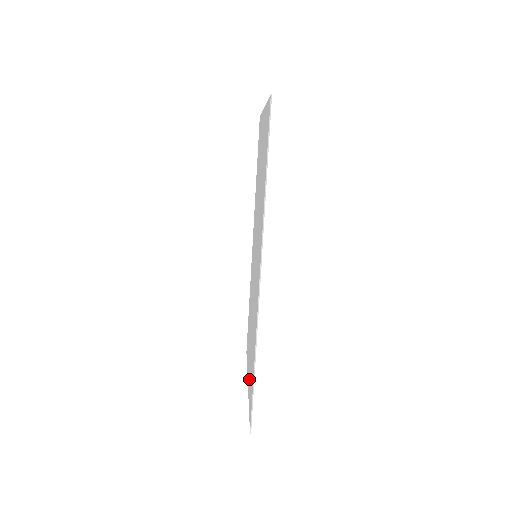
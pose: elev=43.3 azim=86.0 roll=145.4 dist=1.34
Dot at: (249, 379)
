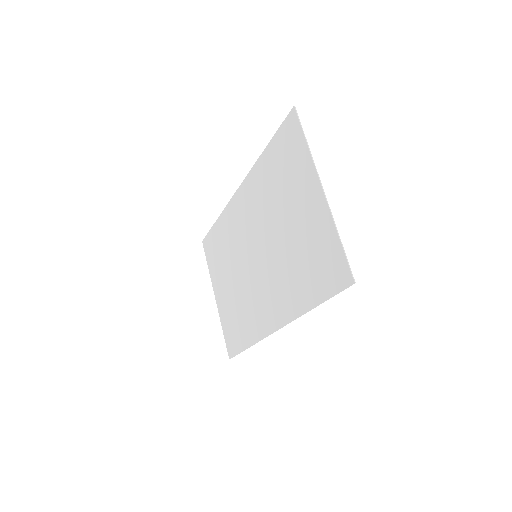
Dot at: (223, 310)
